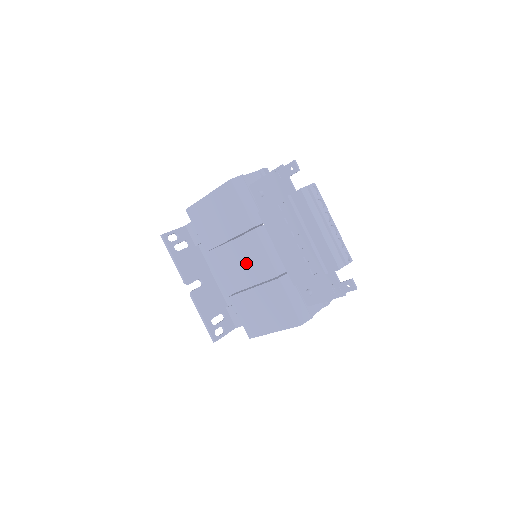
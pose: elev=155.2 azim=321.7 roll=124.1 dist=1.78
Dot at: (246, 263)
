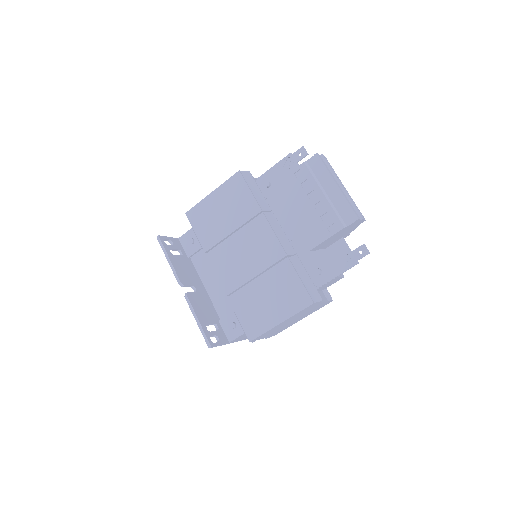
Dot at: (252, 251)
